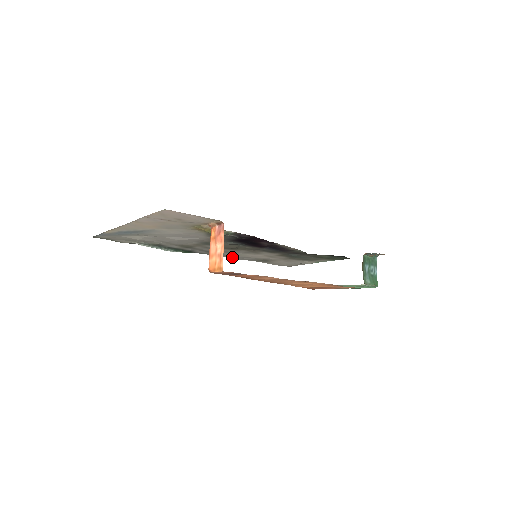
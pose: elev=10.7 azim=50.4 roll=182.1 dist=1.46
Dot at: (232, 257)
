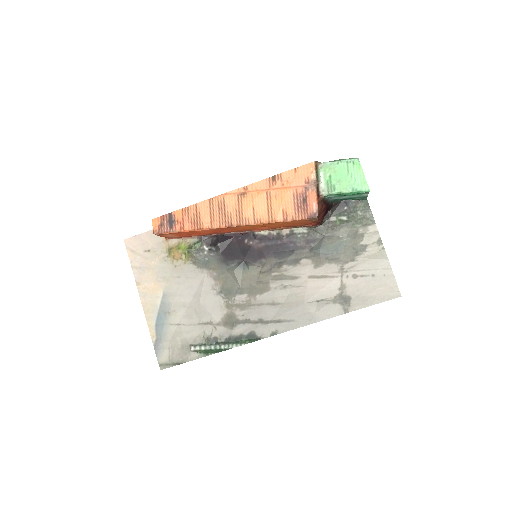
Dot at: (304, 319)
